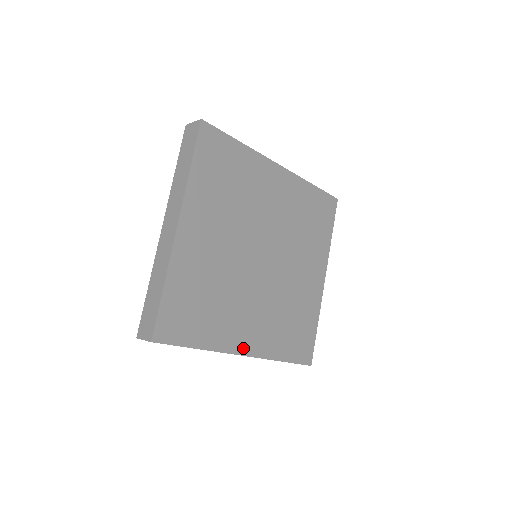
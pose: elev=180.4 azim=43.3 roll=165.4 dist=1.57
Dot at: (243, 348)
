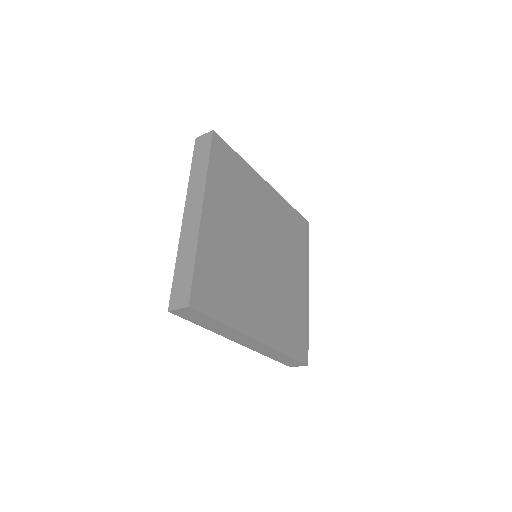
Dot at: (257, 333)
